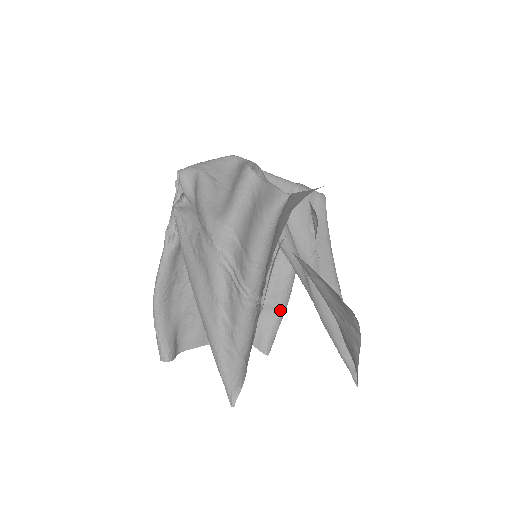
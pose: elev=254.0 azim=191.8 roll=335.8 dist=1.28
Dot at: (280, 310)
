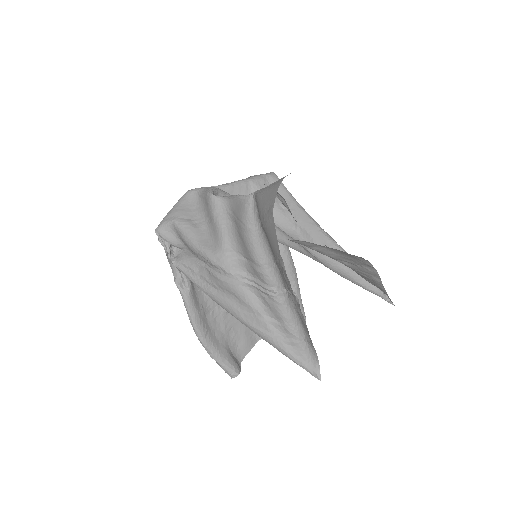
Dot at: (293, 281)
